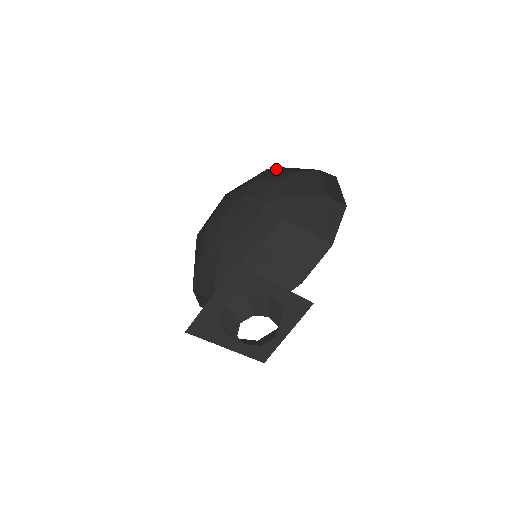
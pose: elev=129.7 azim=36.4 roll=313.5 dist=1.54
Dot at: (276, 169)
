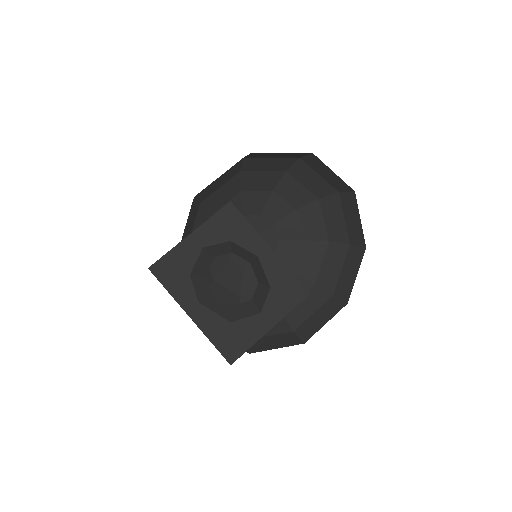
Dot at: (295, 175)
